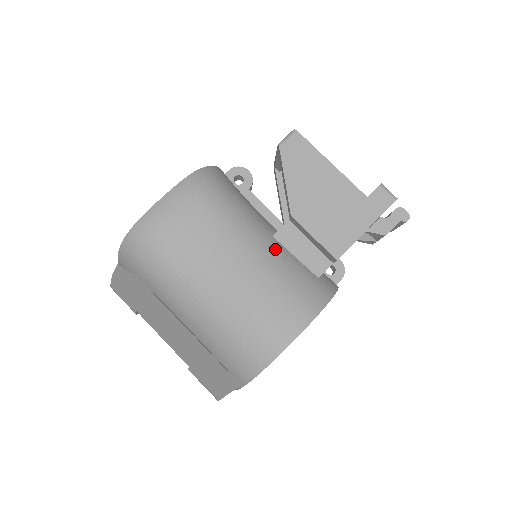
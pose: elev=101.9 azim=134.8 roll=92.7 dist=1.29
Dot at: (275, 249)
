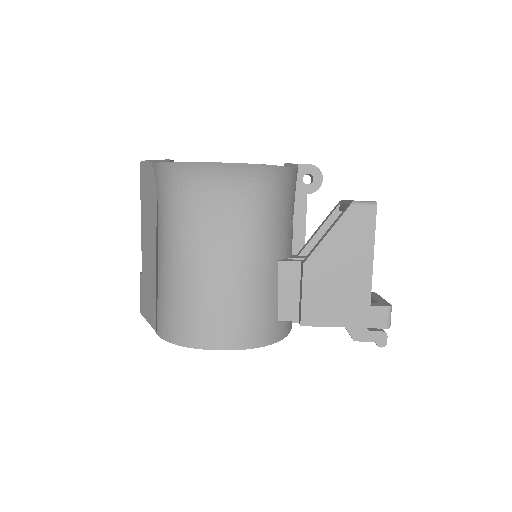
Dot at: (268, 274)
